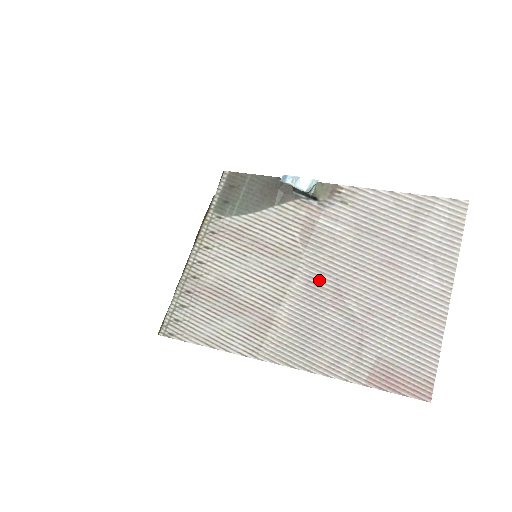
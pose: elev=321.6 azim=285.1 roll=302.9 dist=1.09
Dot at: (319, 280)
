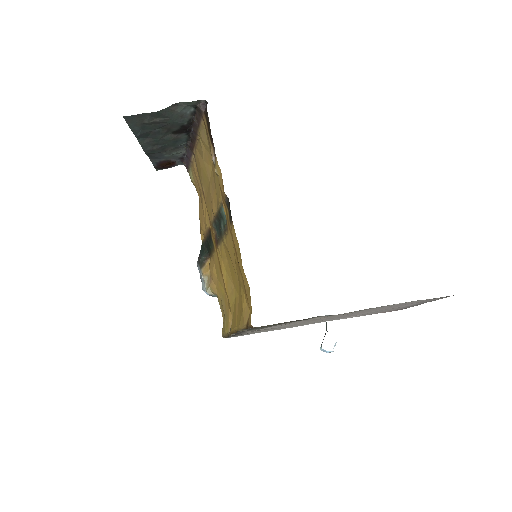
Dot at: occluded
